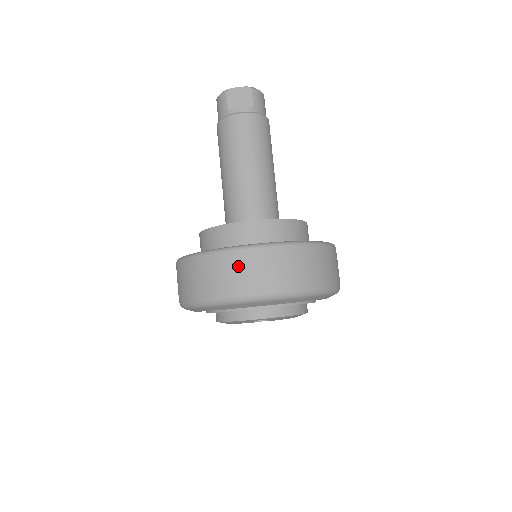
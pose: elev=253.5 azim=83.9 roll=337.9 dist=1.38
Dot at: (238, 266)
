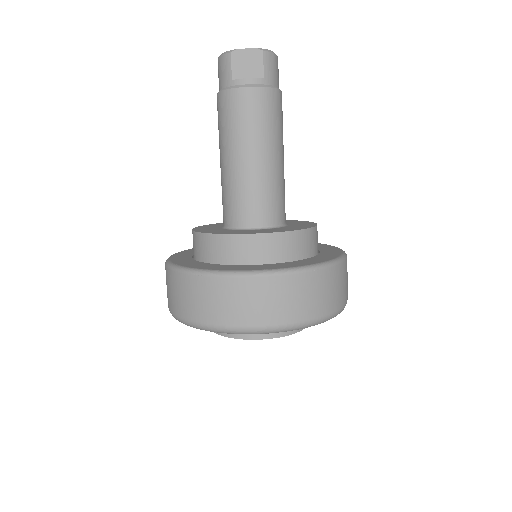
Dot at: (236, 295)
